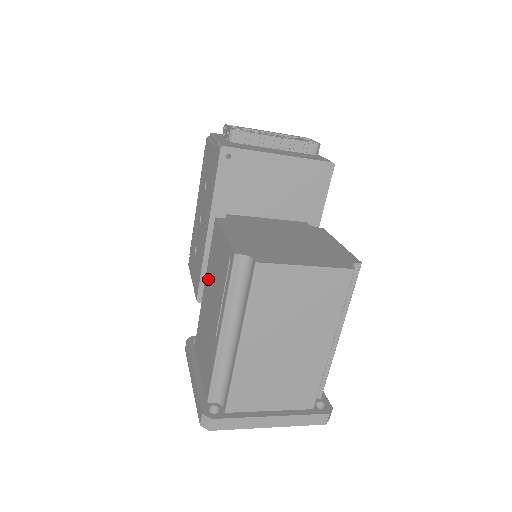
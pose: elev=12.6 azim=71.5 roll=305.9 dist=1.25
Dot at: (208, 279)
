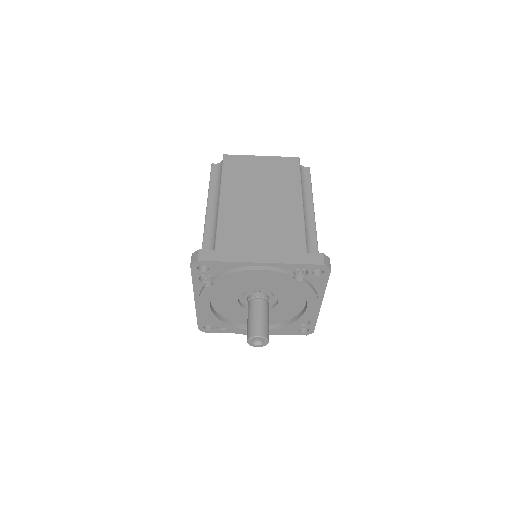
Dot at: occluded
